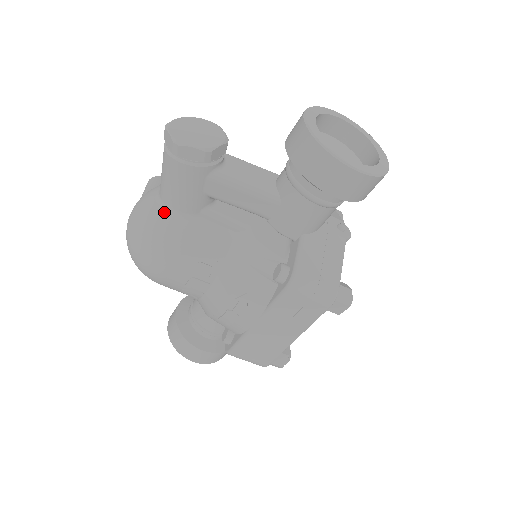
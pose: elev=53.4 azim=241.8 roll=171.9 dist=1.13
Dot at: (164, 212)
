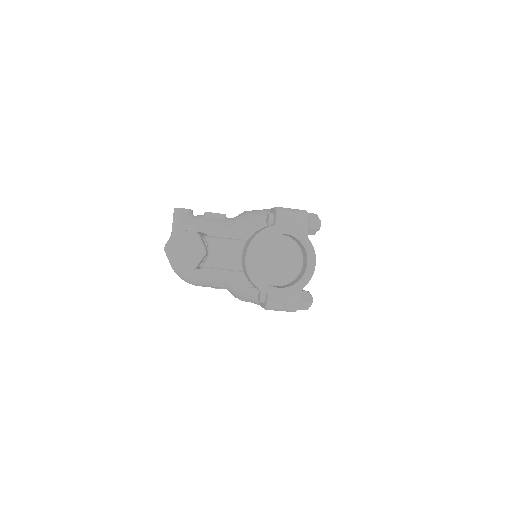
Dot at: occluded
